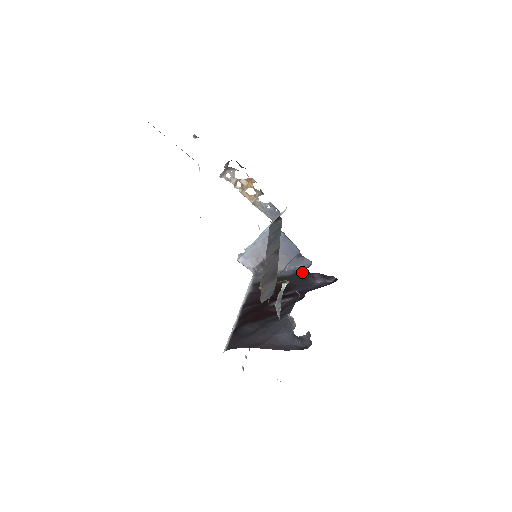
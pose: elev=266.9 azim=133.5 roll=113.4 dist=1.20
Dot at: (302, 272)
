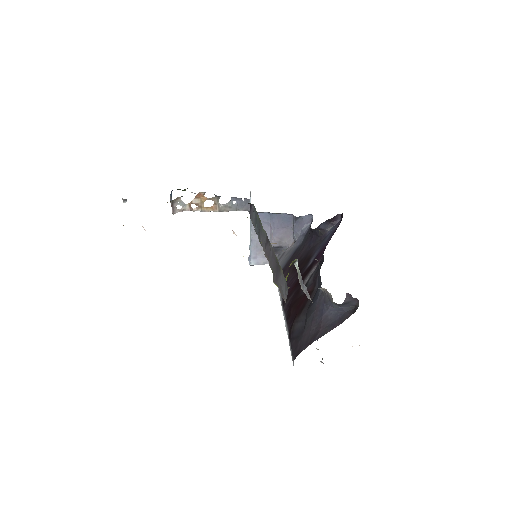
Dot at: (310, 231)
